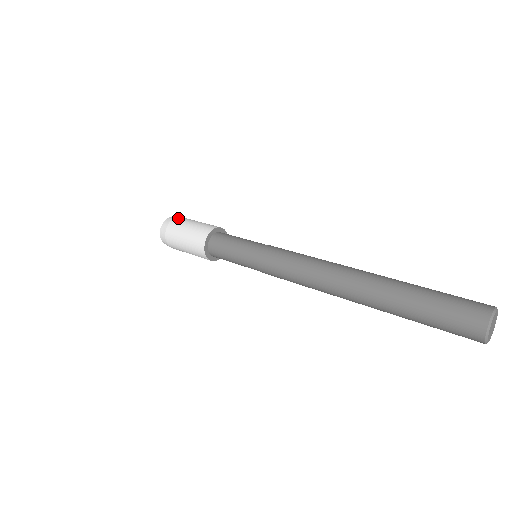
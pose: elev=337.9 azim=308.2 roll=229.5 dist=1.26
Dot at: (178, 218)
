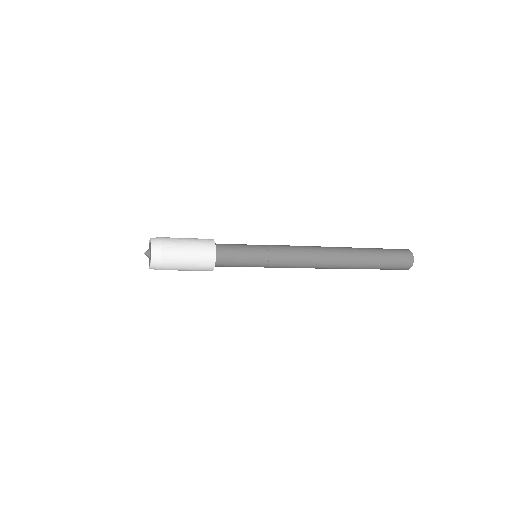
Dot at: occluded
